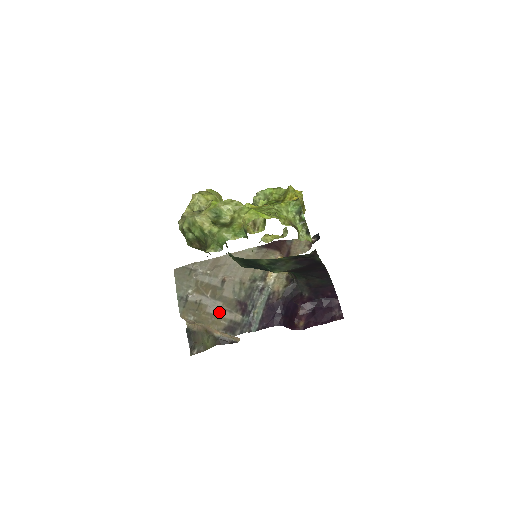
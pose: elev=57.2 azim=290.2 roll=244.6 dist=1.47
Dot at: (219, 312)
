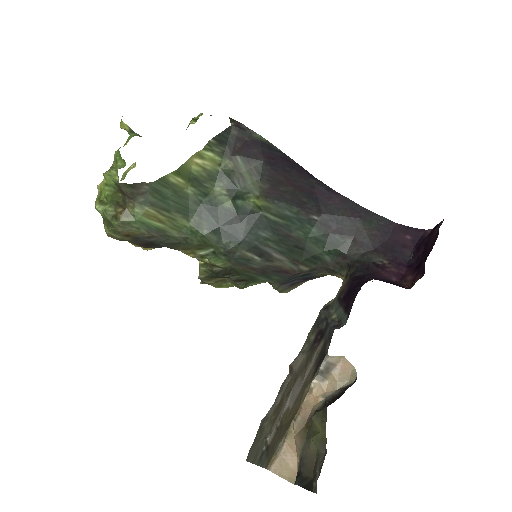
Dot at: (301, 384)
